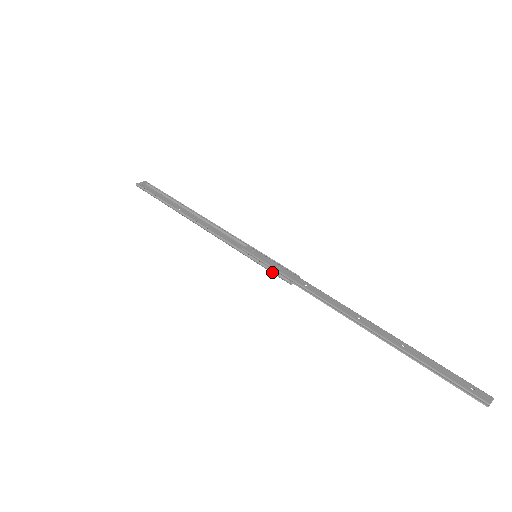
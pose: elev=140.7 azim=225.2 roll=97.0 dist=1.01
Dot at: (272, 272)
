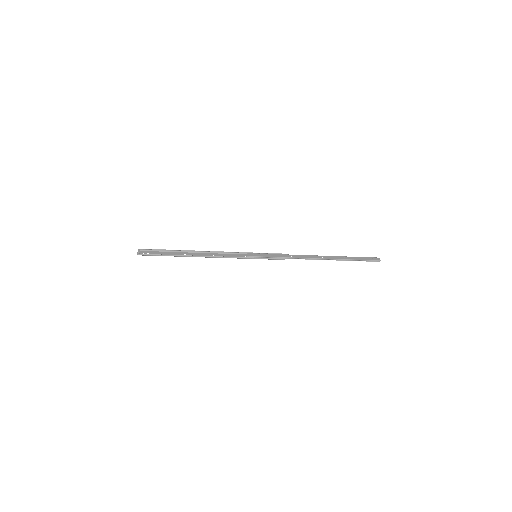
Dot at: (273, 259)
